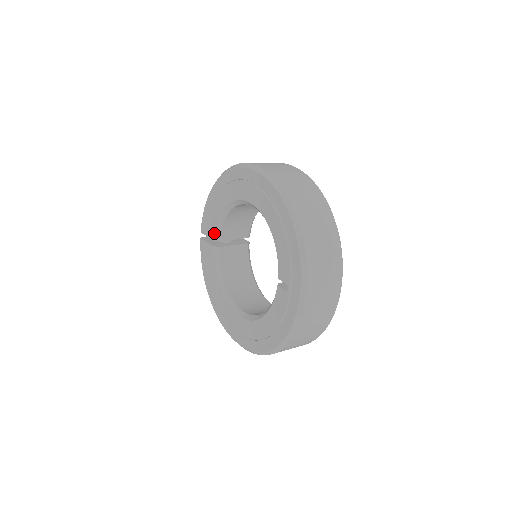
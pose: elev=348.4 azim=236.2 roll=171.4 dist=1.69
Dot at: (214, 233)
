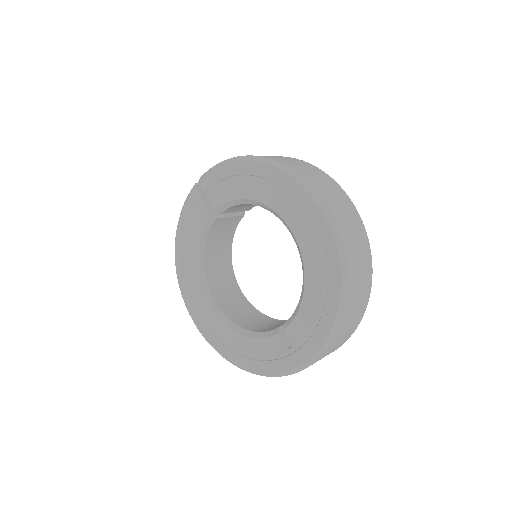
Dot at: (220, 205)
